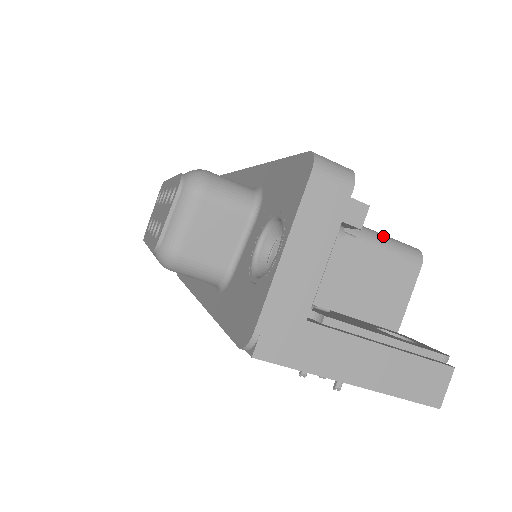
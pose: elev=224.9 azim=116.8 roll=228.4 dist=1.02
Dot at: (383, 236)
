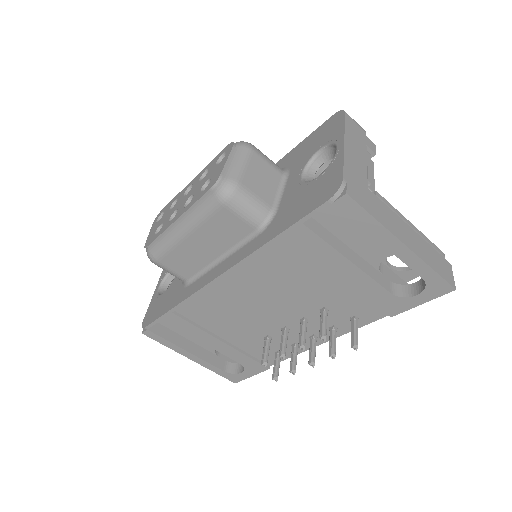
Dot at: occluded
